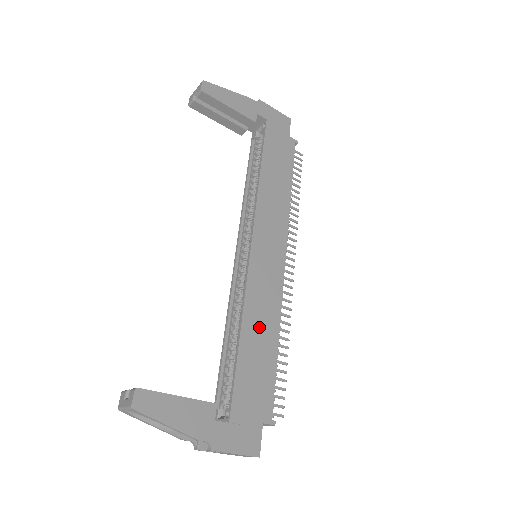
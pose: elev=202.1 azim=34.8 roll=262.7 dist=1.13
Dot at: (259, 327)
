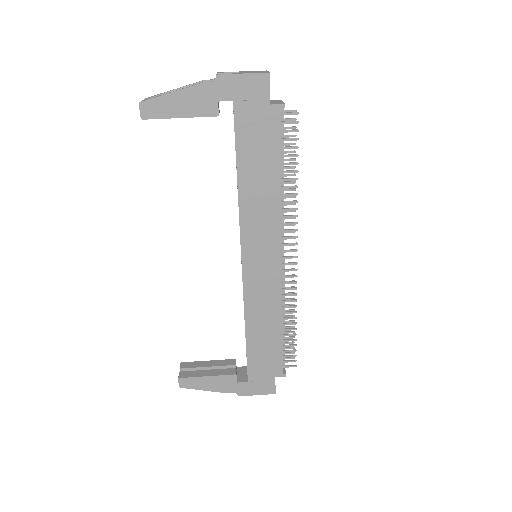
Dot at: (262, 322)
